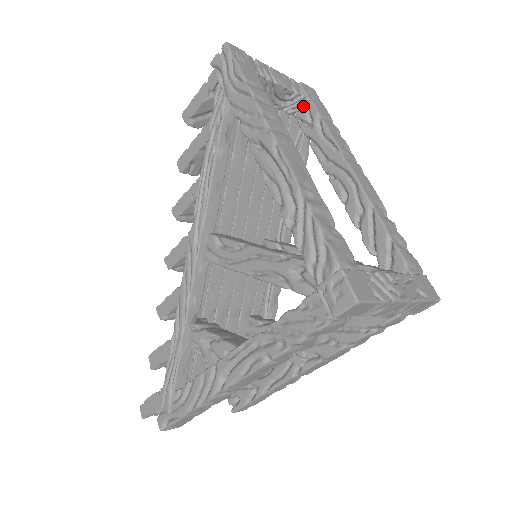
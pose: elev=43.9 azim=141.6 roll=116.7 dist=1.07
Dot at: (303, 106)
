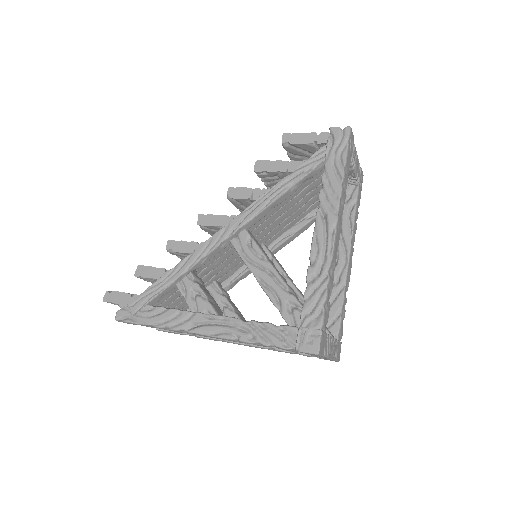
Dot at: (351, 185)
